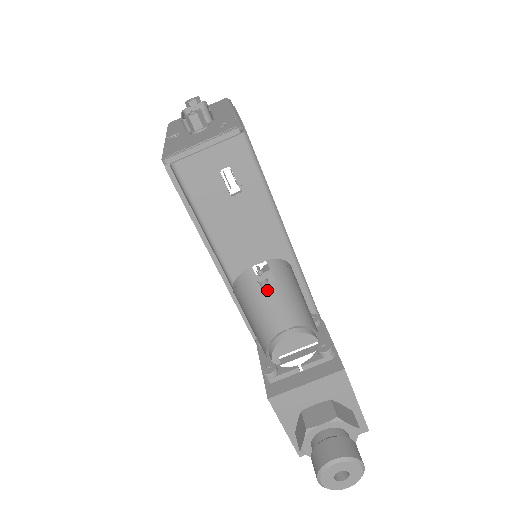
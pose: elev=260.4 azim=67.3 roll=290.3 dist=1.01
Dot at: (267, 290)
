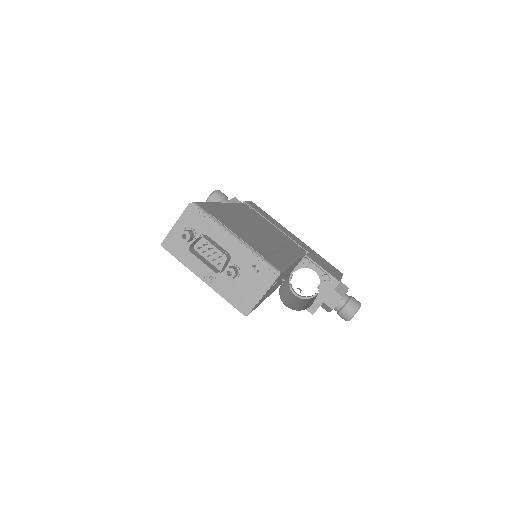
Dot at: occluded
